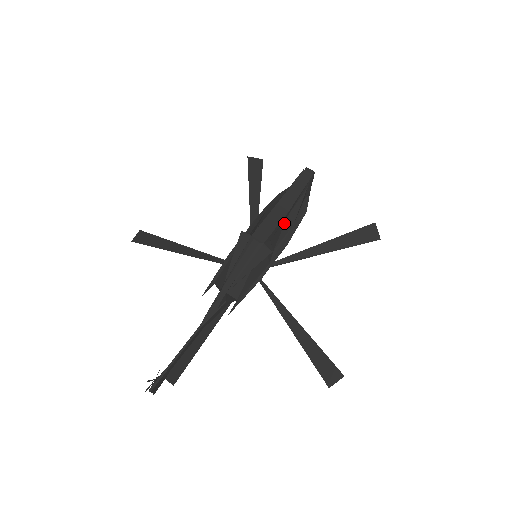
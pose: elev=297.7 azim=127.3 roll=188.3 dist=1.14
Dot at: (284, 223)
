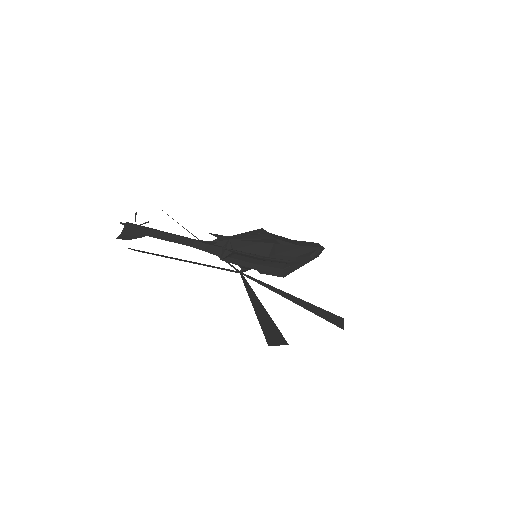
Dot at: (292, 249)
